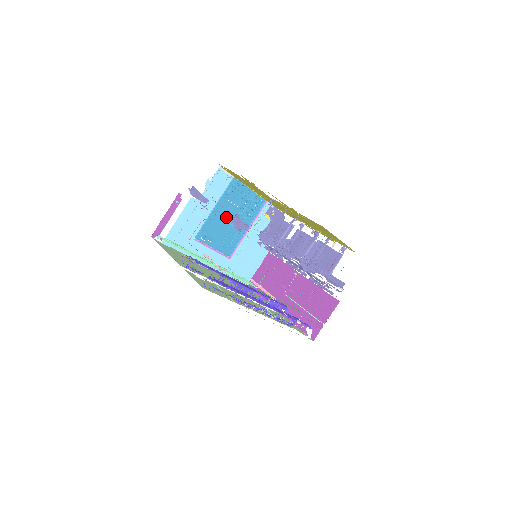
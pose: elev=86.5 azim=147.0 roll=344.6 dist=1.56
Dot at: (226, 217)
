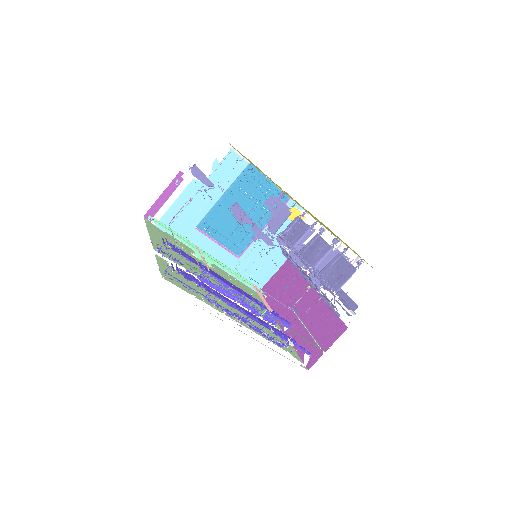
Dot at: occluded
